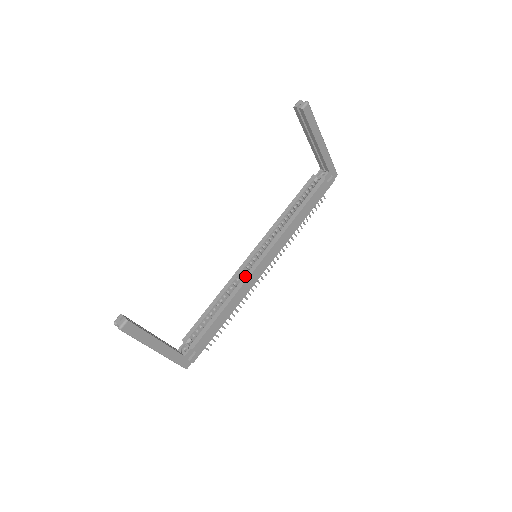
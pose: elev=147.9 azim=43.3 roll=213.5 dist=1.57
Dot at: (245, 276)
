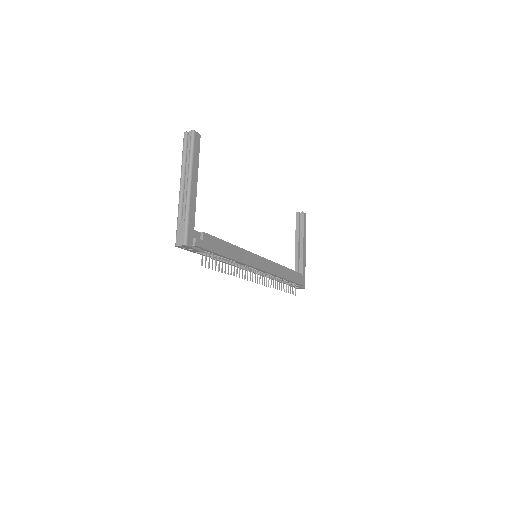
Dot at: occluded
